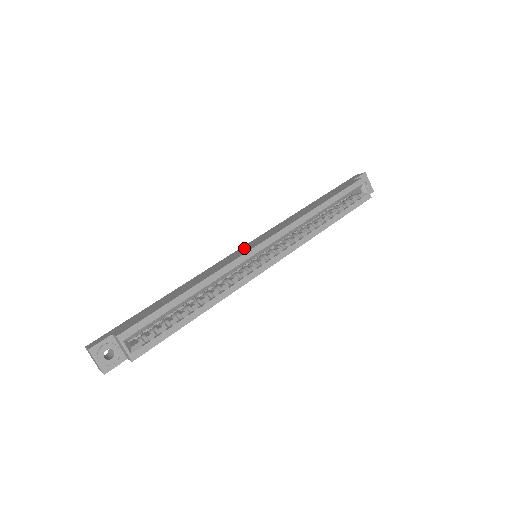
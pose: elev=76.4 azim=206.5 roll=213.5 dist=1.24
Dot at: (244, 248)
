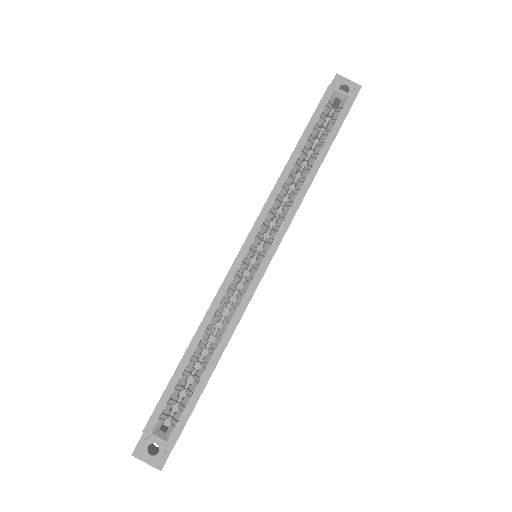
Dot at: occluded
